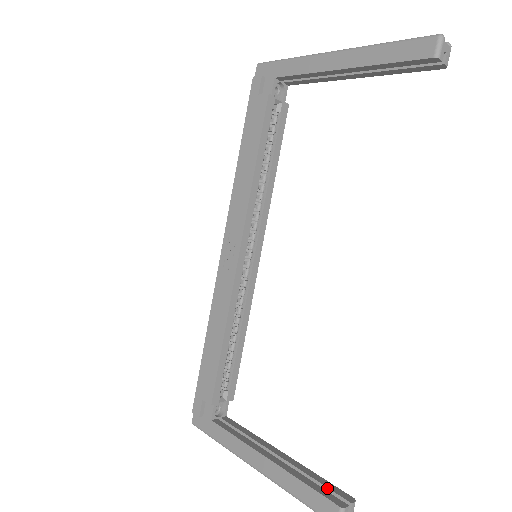
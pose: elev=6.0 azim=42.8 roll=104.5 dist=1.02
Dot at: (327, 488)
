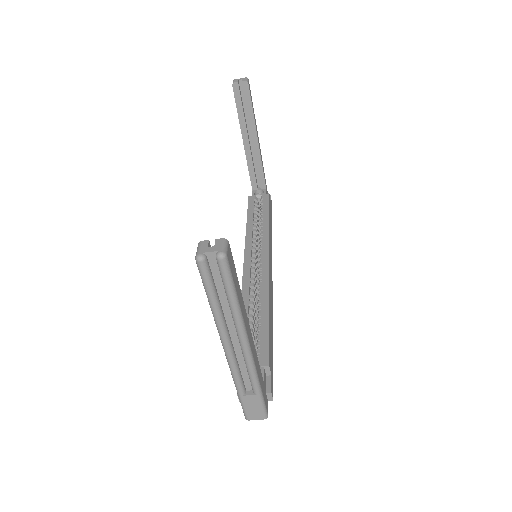
Dot at: occluded
